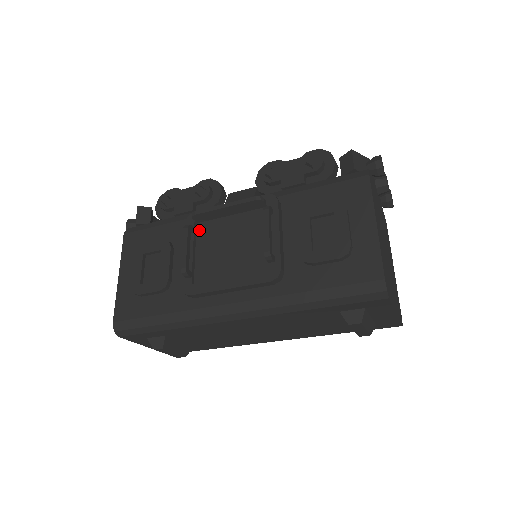
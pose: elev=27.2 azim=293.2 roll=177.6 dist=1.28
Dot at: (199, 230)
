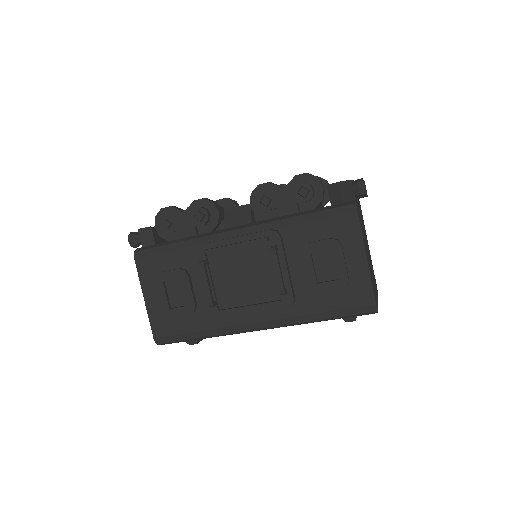
Dot at: (211, 260)
